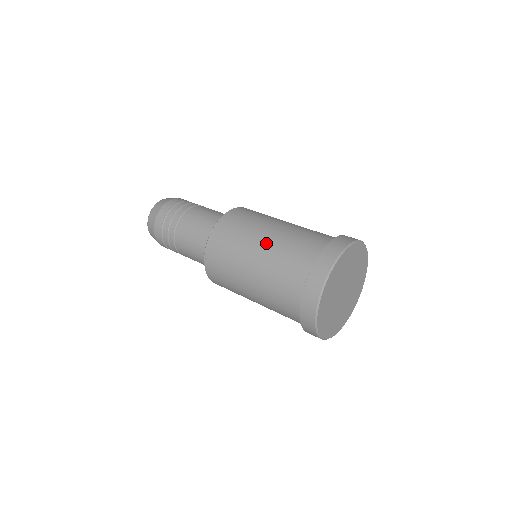
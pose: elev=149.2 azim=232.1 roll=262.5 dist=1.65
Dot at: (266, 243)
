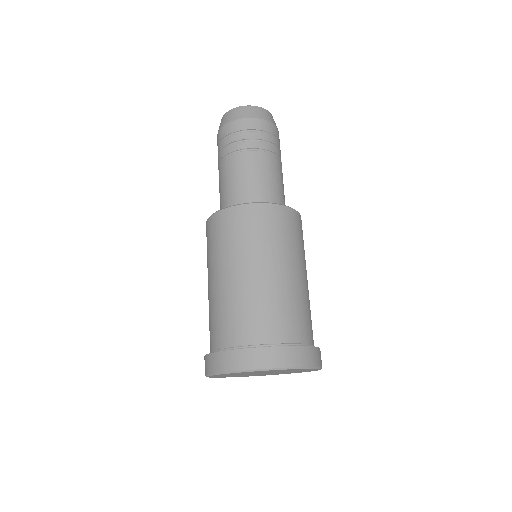
Dot at: (208, 291)
